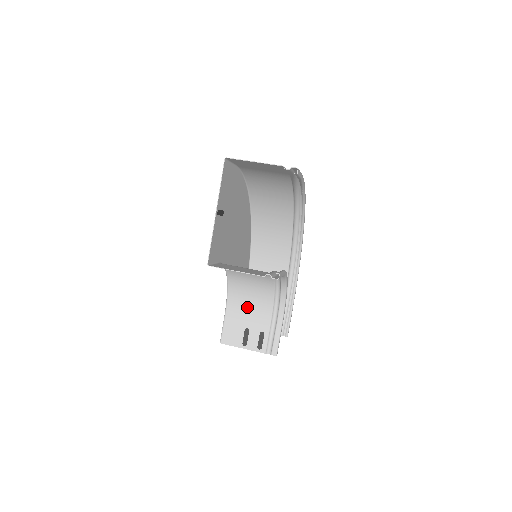
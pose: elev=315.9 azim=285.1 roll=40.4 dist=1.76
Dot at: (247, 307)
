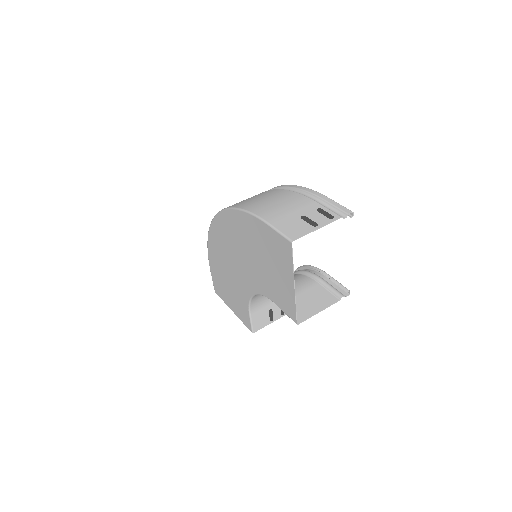
Dot at: occluded
